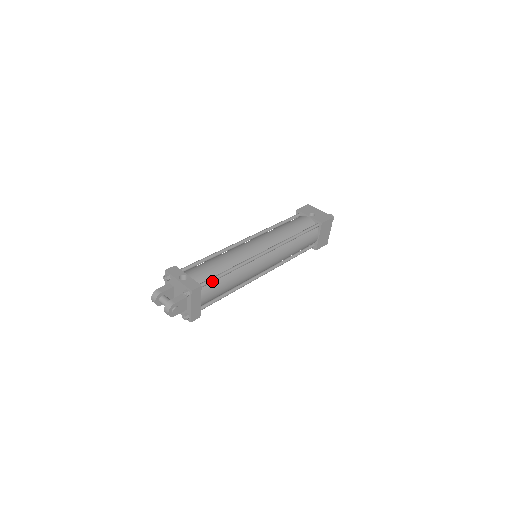
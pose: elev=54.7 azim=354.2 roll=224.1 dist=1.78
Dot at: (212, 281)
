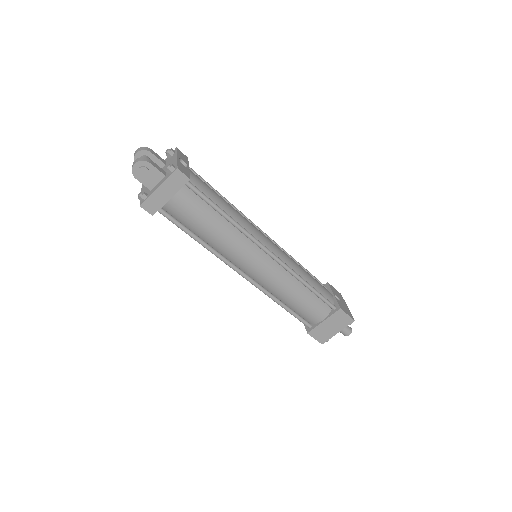
Dot at: (202, 196)
